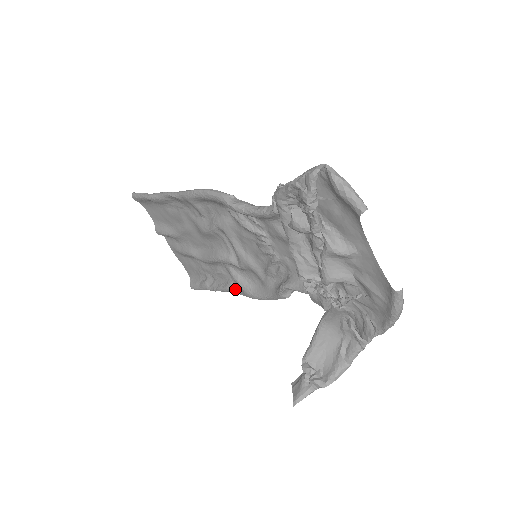
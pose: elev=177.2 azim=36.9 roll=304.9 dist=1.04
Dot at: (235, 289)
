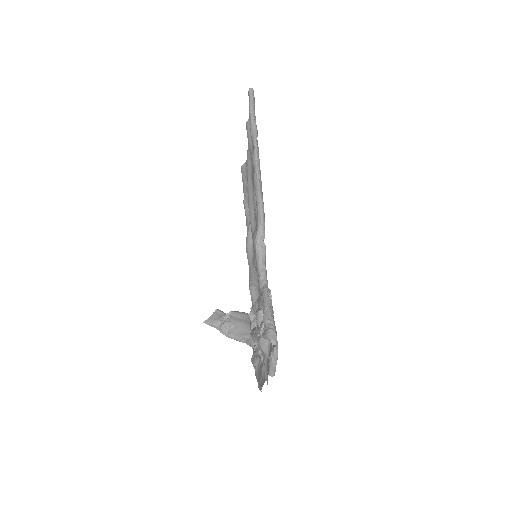
Dot at: (248, 225)
